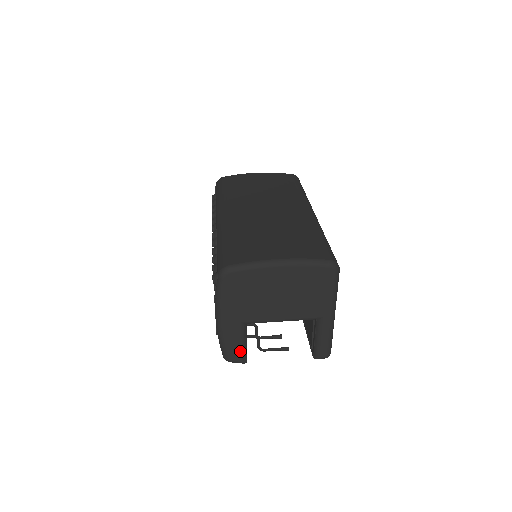
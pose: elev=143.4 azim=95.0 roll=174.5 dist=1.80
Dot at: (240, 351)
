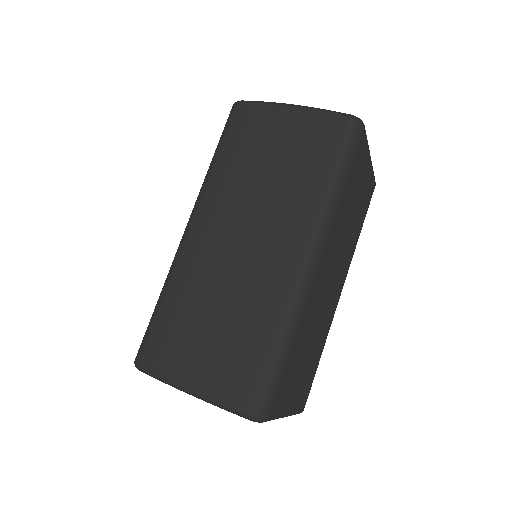
Dot at: occluded
